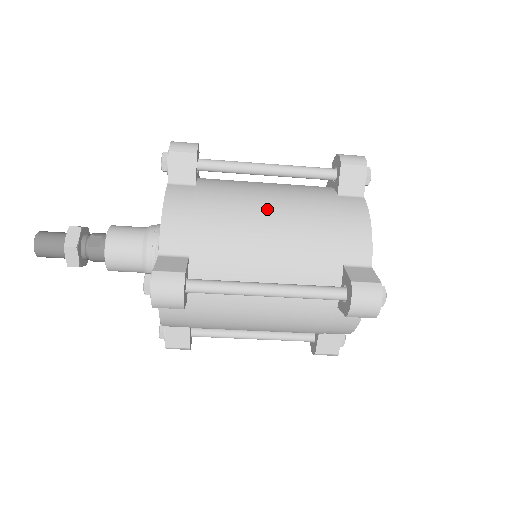
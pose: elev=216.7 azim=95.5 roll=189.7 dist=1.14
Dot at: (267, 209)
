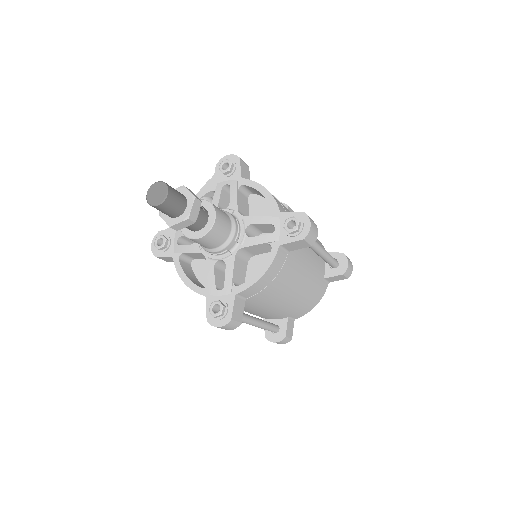
Dot at: occluded
